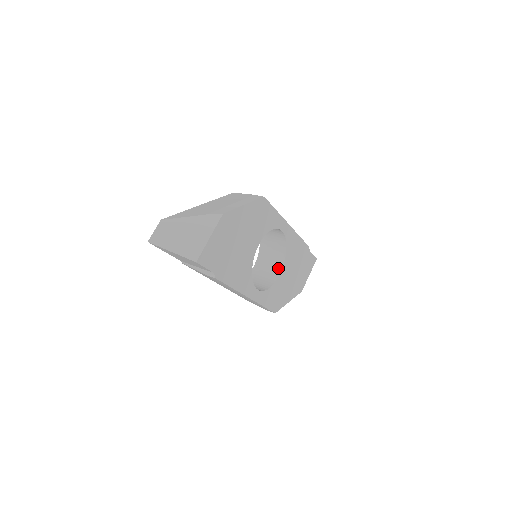
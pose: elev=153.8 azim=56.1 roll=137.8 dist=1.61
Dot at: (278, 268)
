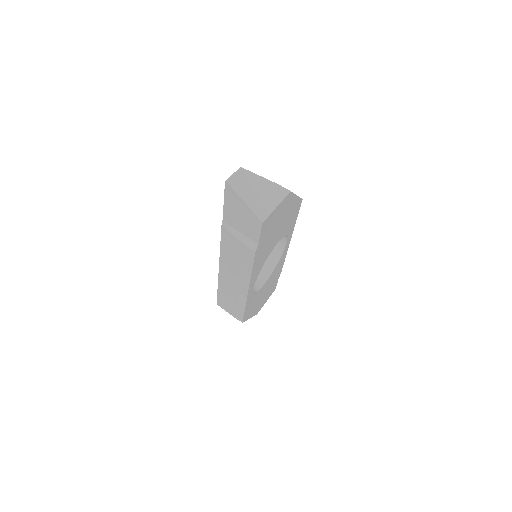
Dot at: (263, 278)
